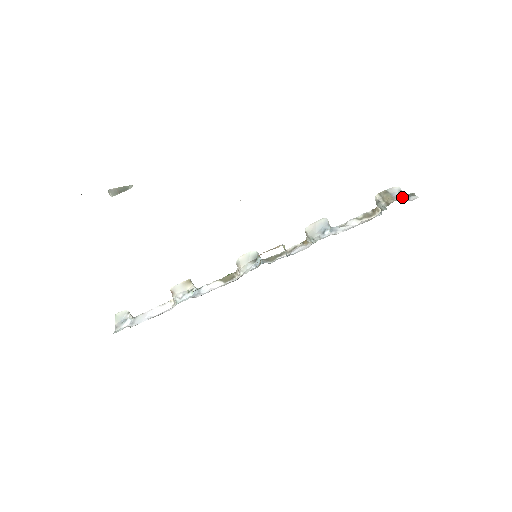
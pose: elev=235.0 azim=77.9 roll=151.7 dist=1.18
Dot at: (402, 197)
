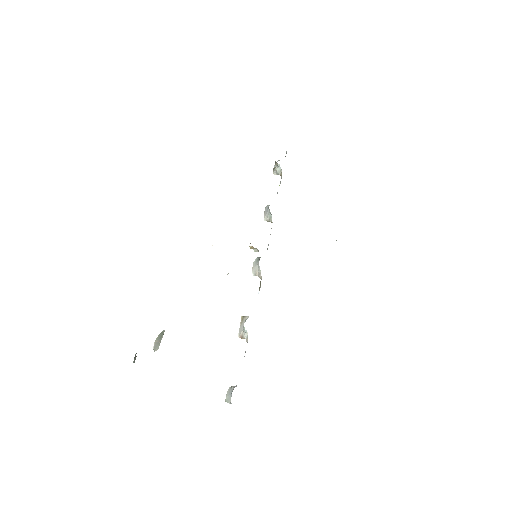
Dot at: occluded
